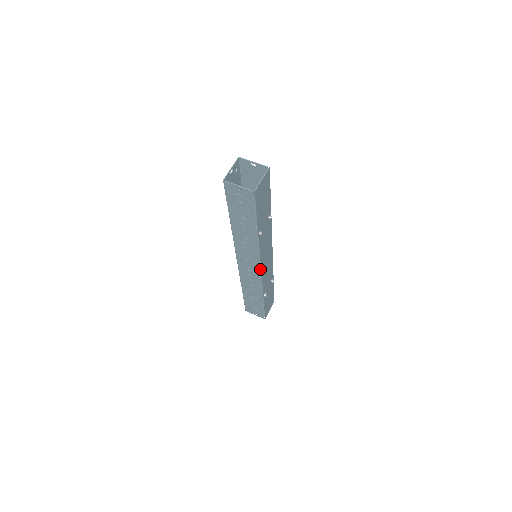
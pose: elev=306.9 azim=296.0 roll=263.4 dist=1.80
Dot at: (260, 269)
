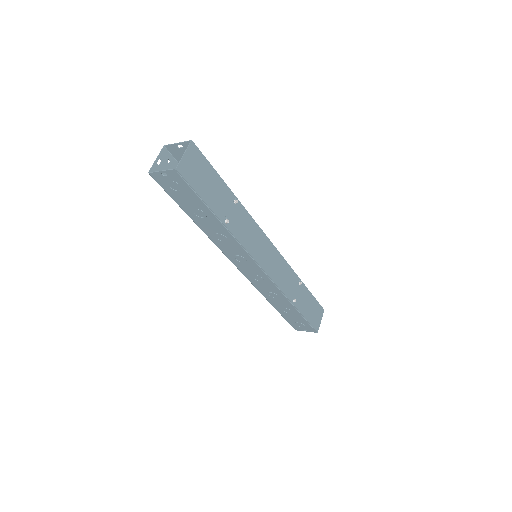
Dot at: (260, 267)
